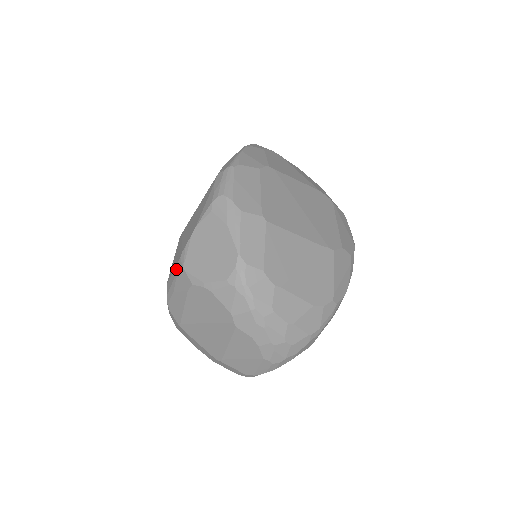
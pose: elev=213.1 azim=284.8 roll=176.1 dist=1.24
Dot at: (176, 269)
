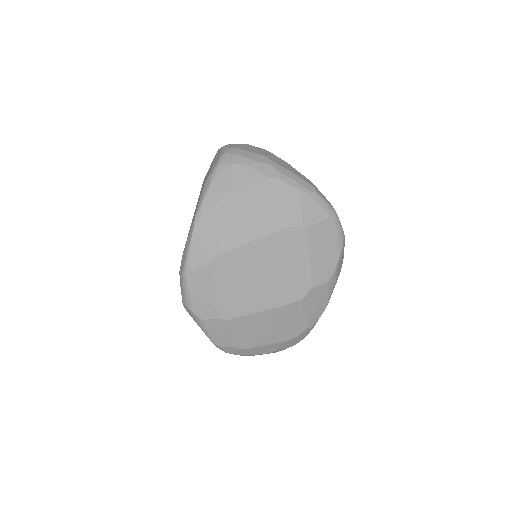
Dot at: occluded
